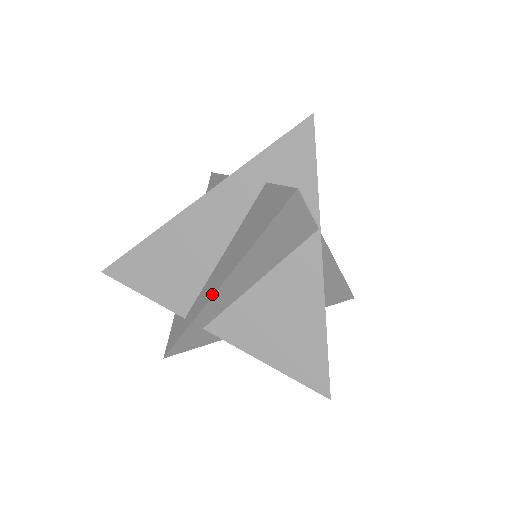
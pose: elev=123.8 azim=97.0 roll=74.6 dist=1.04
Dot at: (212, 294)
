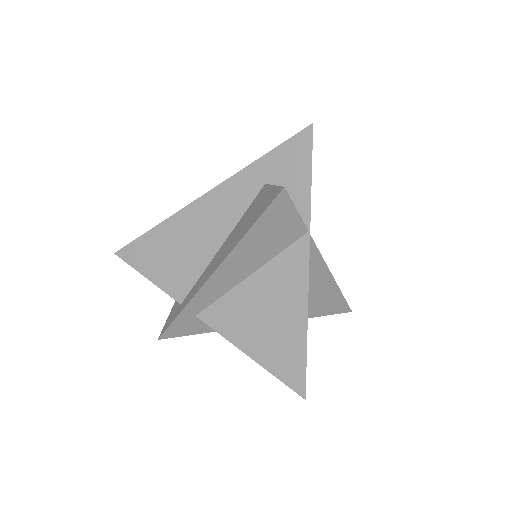
Dot at: (204, 282)
